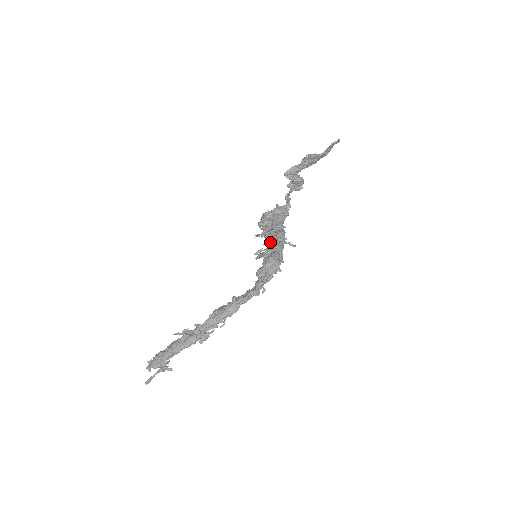
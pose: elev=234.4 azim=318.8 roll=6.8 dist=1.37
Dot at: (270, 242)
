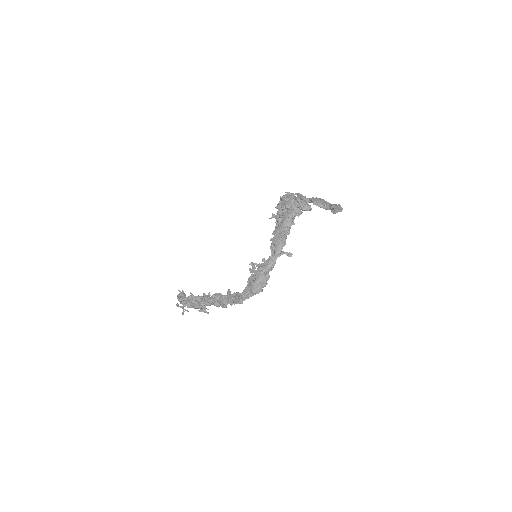
Dot at: (270, 247)
